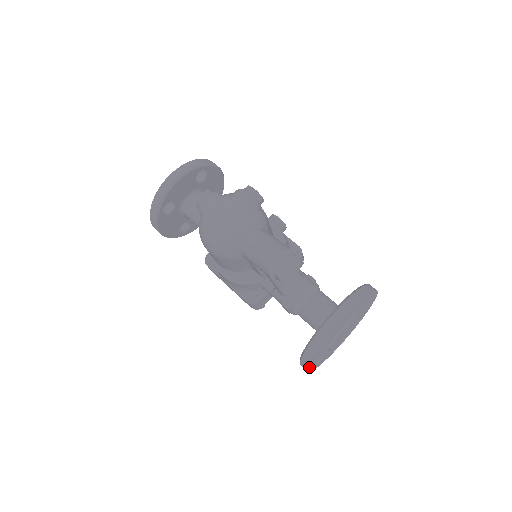
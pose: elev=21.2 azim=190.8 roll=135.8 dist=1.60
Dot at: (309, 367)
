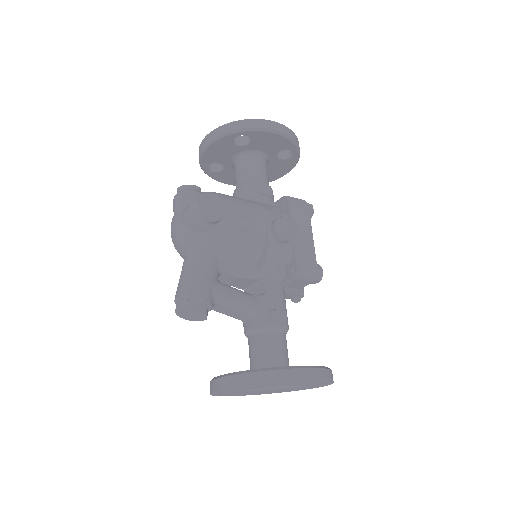
Dot at: (231, 395)
